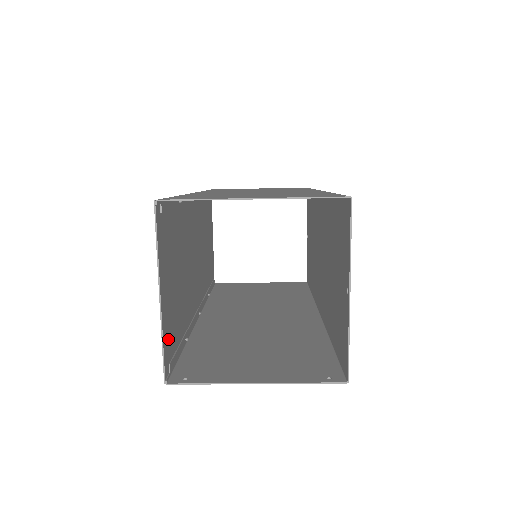
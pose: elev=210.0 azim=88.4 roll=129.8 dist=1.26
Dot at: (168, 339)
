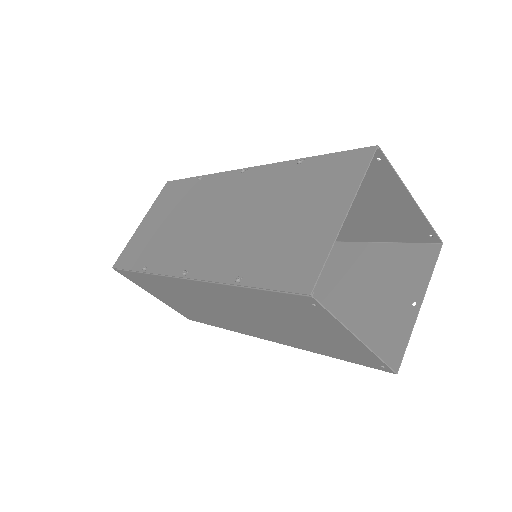
Dot at: (308, 259)
